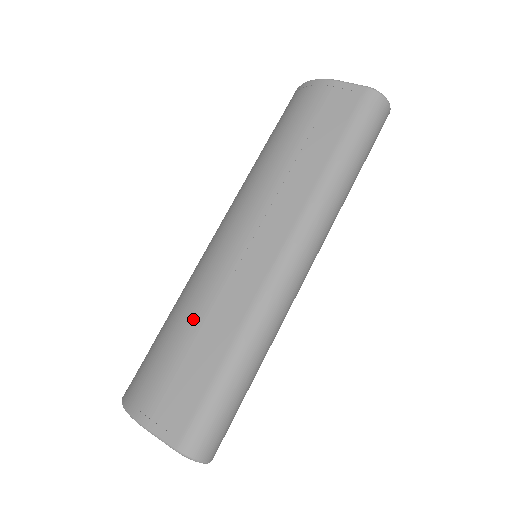
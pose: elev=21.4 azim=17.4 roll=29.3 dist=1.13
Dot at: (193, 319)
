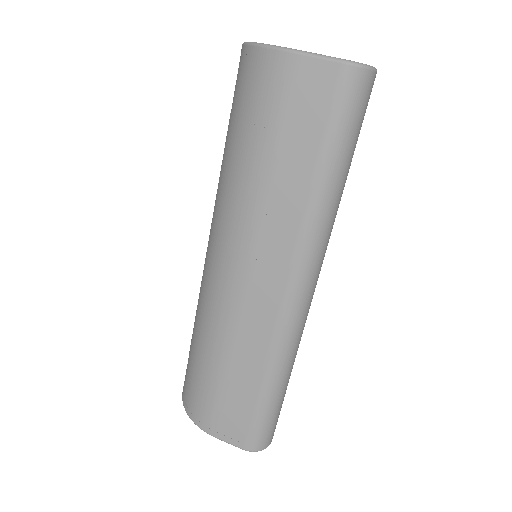
Dot at: (220, 356)
